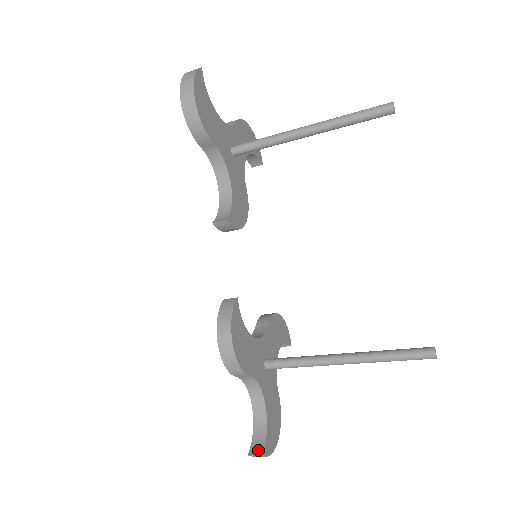
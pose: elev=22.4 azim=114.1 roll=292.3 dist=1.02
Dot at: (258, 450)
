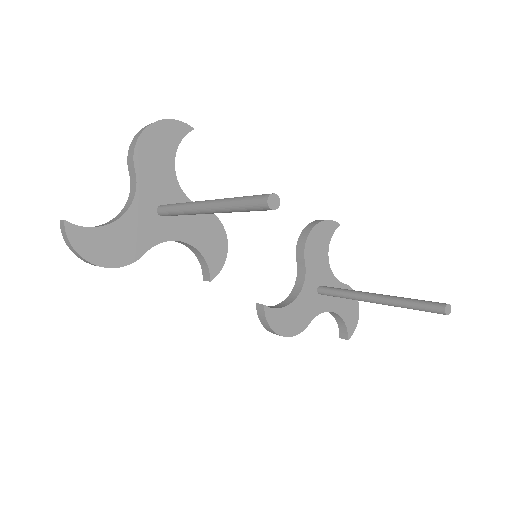
Dot at: (344, 335)
